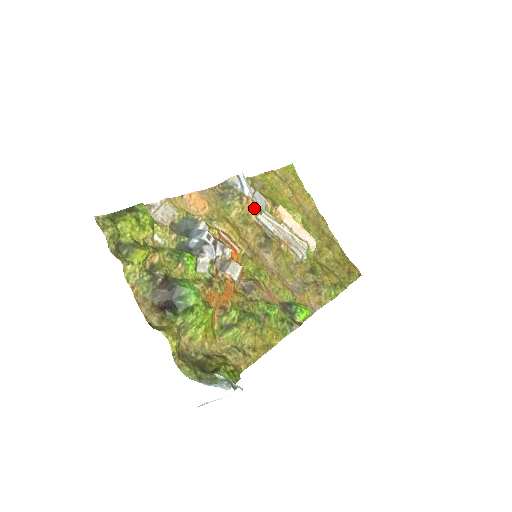
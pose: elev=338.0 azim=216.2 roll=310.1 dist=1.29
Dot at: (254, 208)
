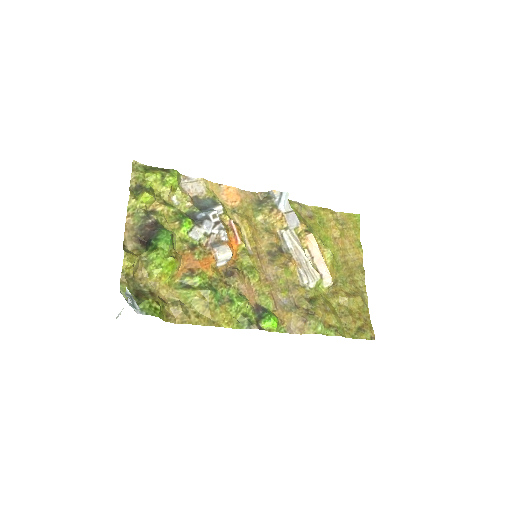
Dot at: (281, 222)
